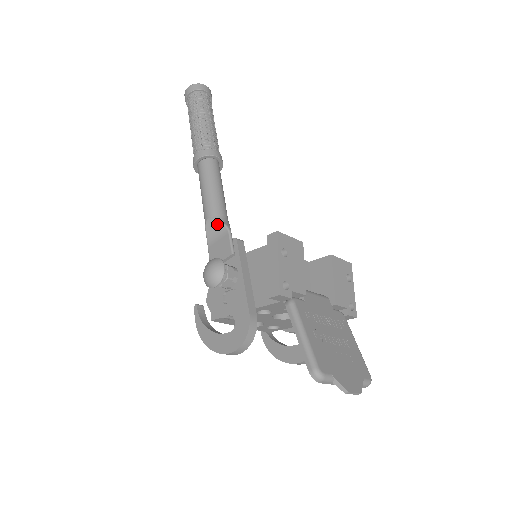
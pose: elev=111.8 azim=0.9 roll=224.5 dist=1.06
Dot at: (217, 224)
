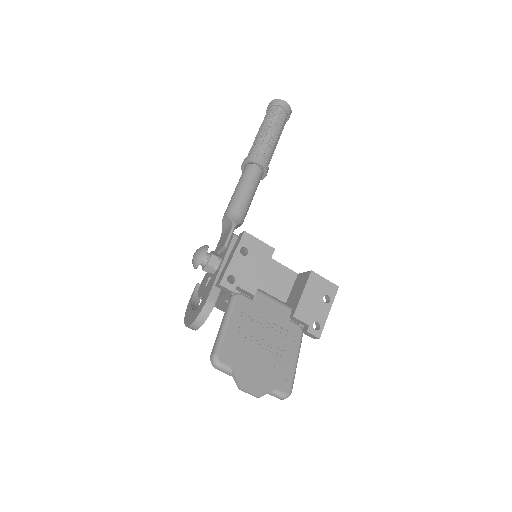
Dot at: (228, 219)
